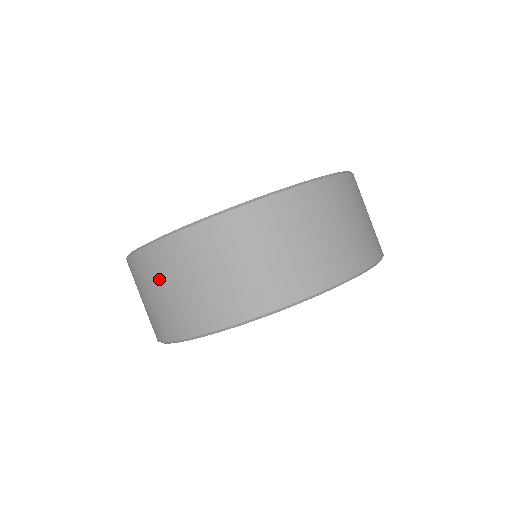
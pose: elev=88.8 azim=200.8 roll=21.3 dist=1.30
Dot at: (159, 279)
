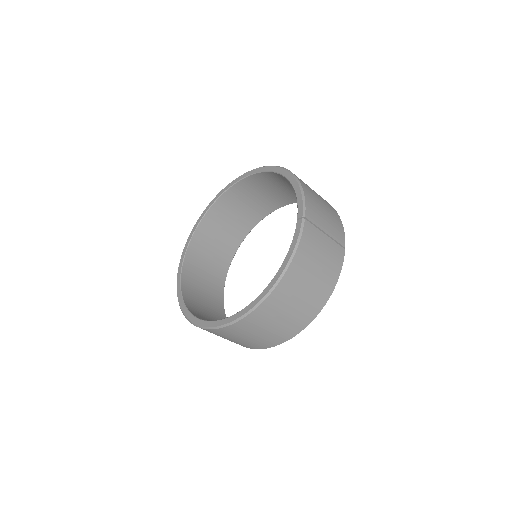
Dot at: occluded
